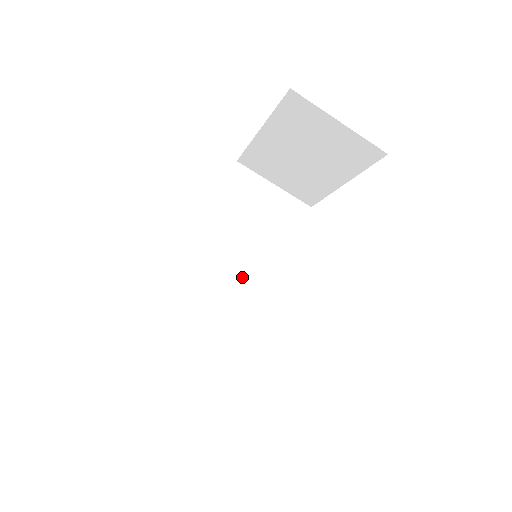
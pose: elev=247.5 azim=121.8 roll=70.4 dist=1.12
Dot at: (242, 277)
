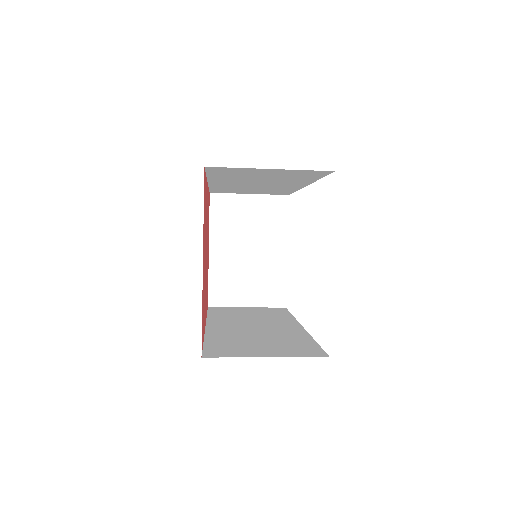
Dot at: (269, 185)
